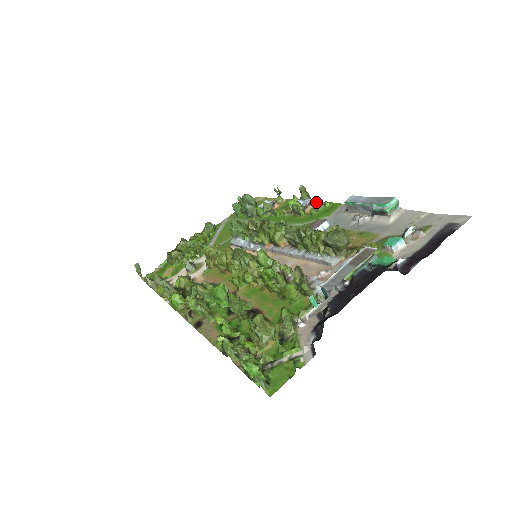
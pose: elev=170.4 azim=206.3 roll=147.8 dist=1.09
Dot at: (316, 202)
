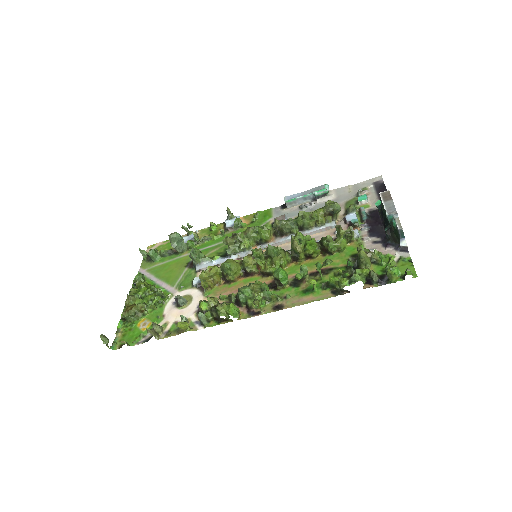
Dot at: (241, 218)
